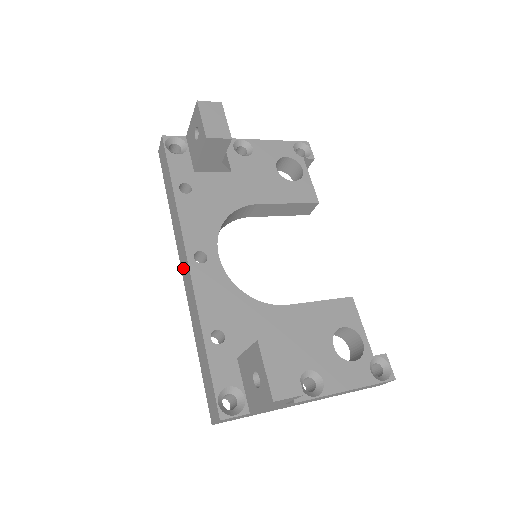
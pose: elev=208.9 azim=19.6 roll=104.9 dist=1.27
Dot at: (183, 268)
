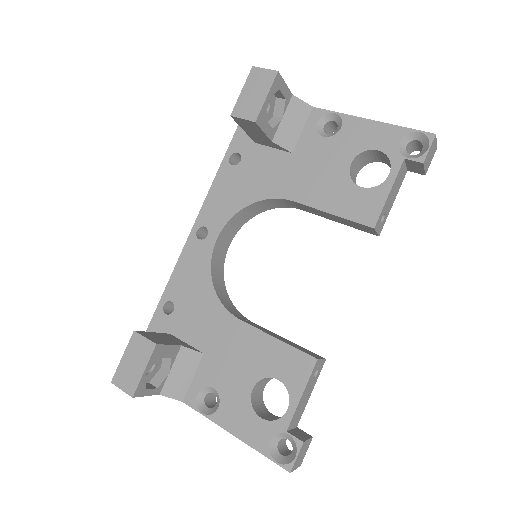
Dot at: occluded
